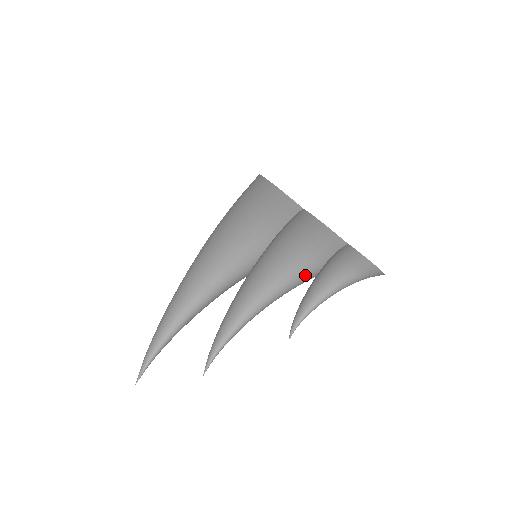
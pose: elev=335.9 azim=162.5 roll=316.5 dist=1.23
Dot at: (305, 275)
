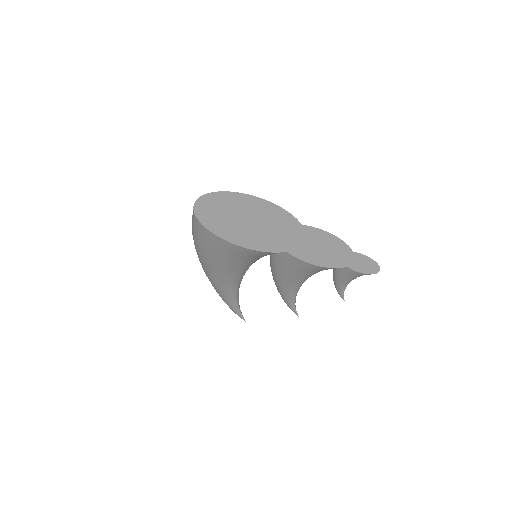
Dot at: occluded
